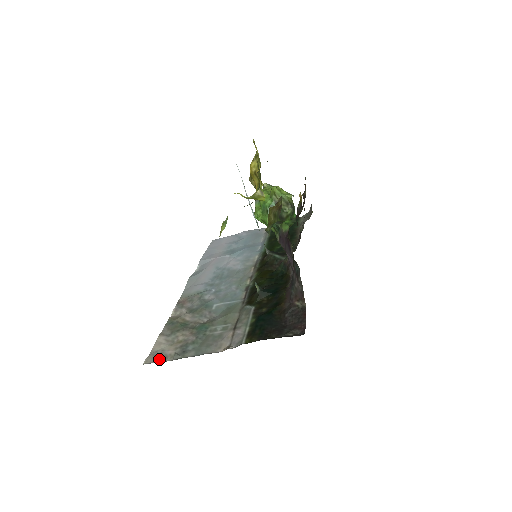
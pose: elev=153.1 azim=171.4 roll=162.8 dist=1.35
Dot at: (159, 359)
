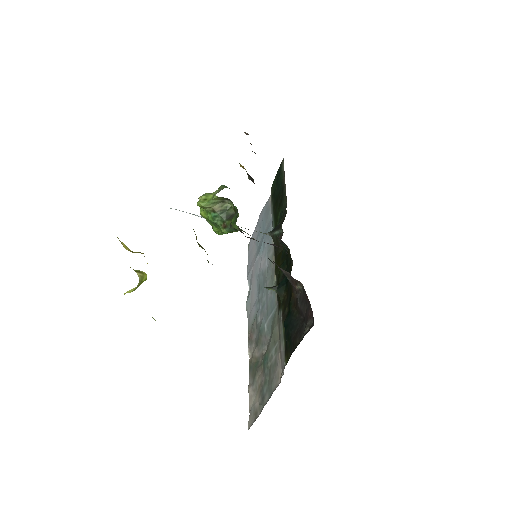
Dot at: (254, 417)
